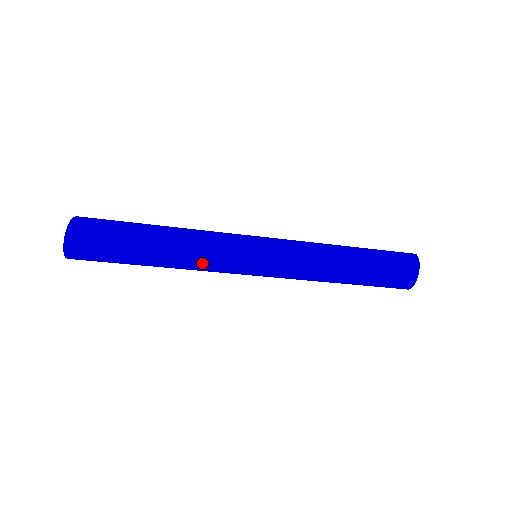
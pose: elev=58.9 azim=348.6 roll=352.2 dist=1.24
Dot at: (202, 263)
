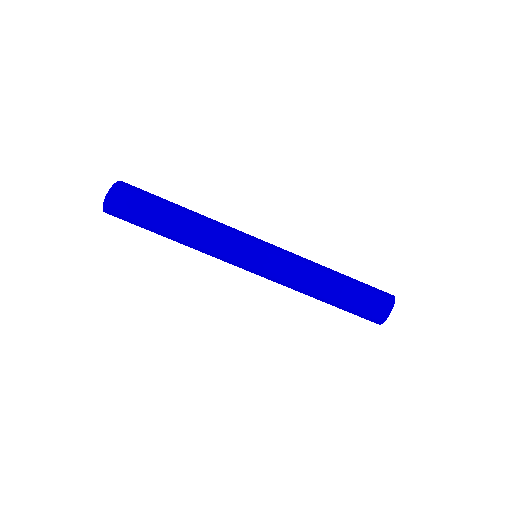
Dot at: (209, 247)
